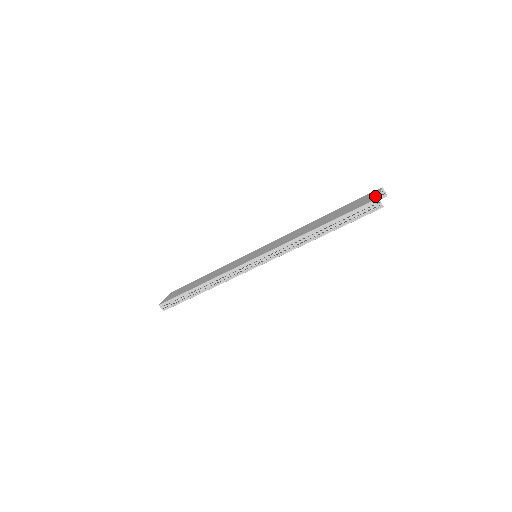
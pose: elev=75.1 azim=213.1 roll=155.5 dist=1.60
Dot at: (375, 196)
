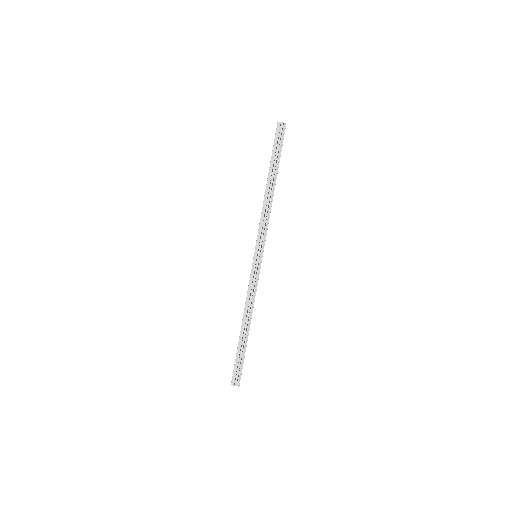
Dot at: occluded
